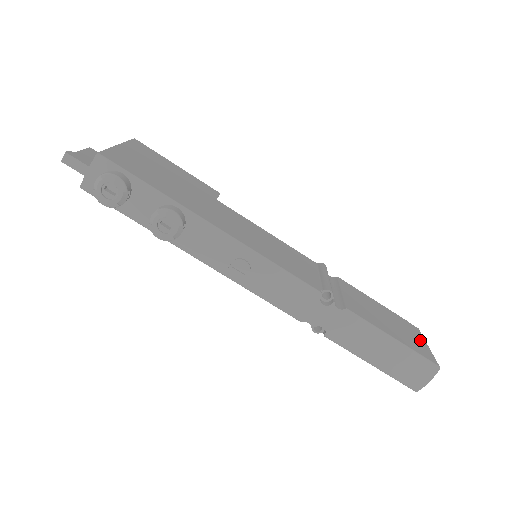
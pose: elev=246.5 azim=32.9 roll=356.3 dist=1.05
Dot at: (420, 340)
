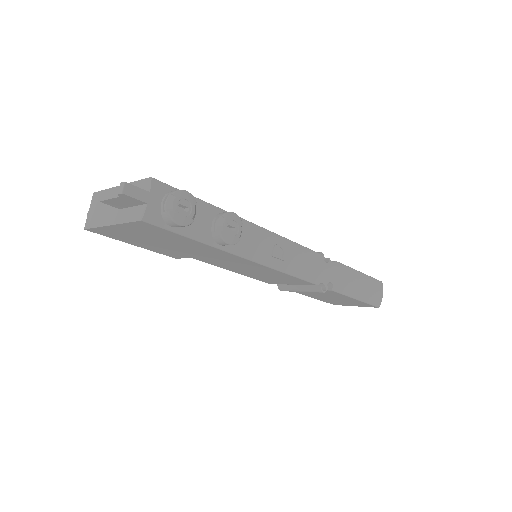
Dot at: occluded
